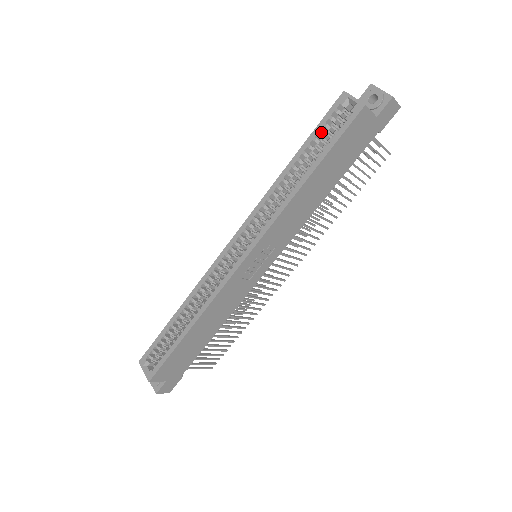
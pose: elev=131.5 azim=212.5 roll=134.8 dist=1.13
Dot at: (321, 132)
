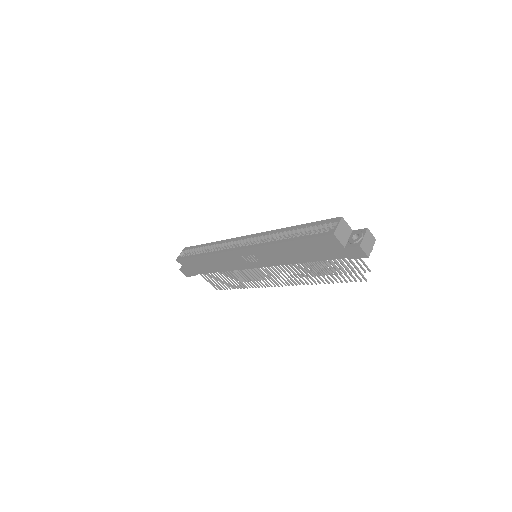
Dot at: (314, 226)
